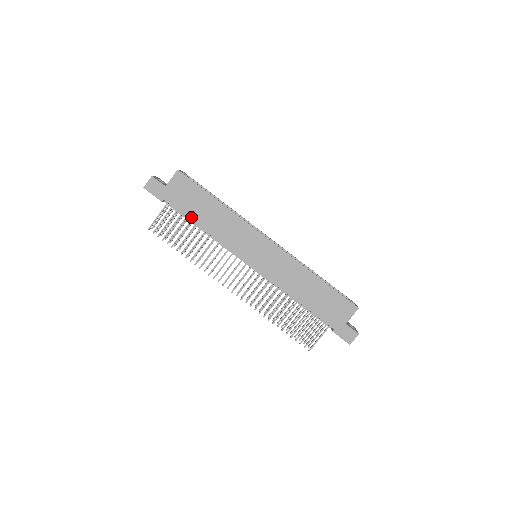
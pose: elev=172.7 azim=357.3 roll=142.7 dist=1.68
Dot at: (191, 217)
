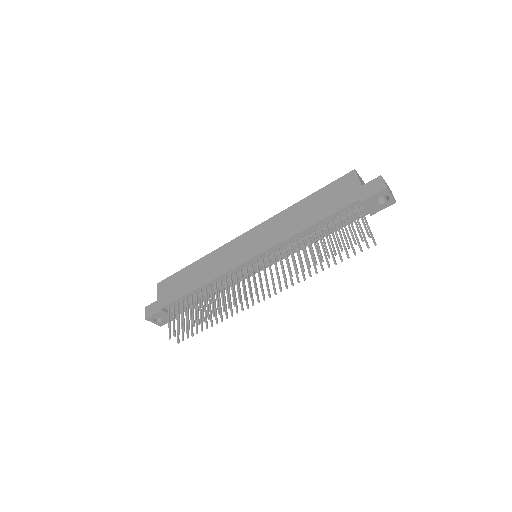
Dot at: (187, 292)
